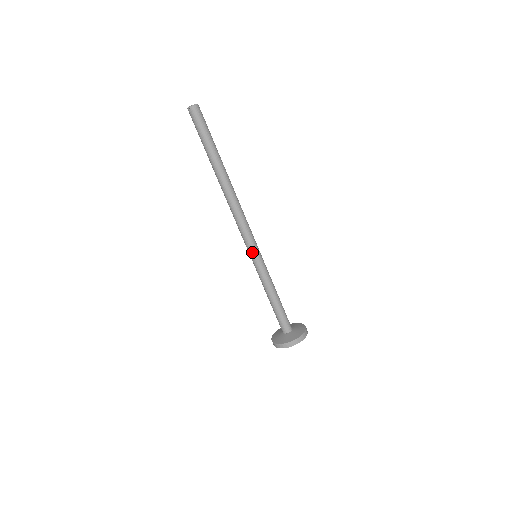
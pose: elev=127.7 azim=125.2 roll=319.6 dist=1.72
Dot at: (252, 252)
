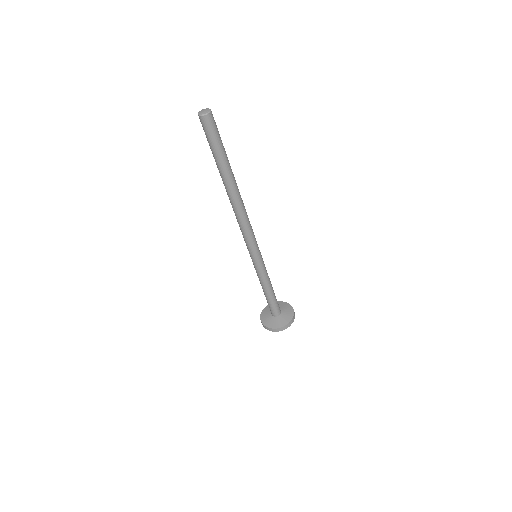
Dot at: (253, 255)
